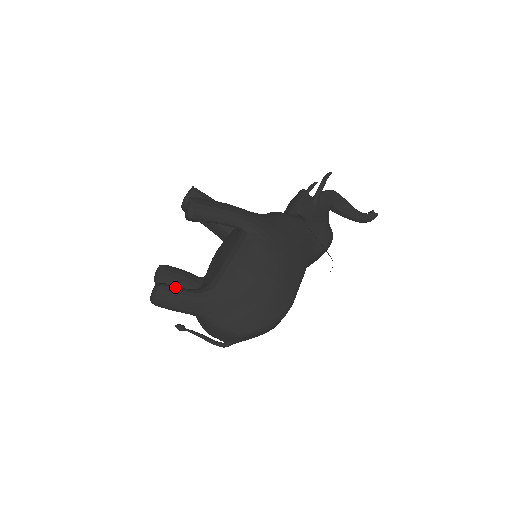
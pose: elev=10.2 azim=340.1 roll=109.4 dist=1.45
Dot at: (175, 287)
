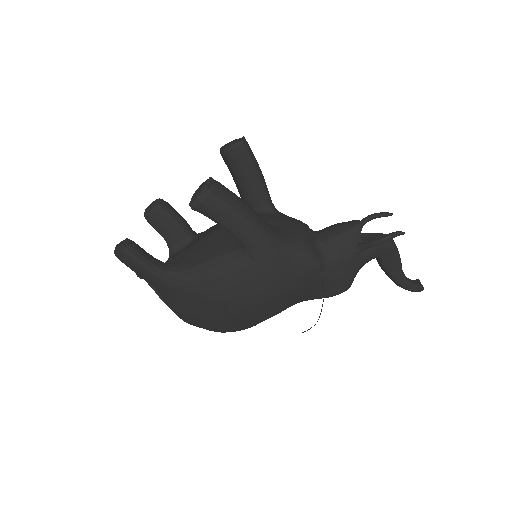
Dot at: (141, 257)
